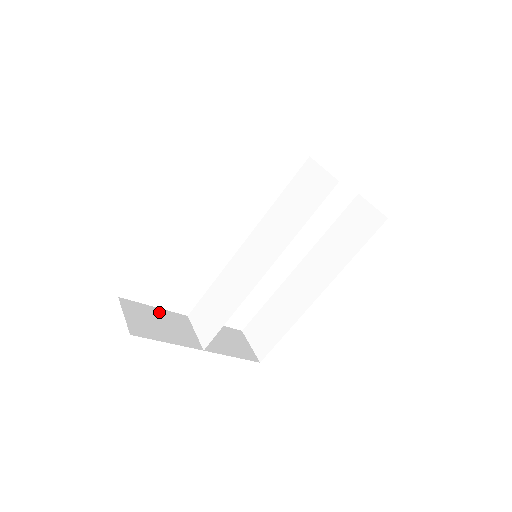
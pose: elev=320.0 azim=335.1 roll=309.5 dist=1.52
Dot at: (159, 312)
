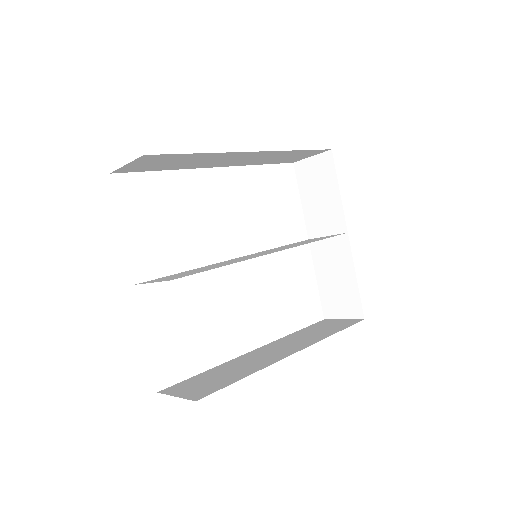
Dot at: occluded
